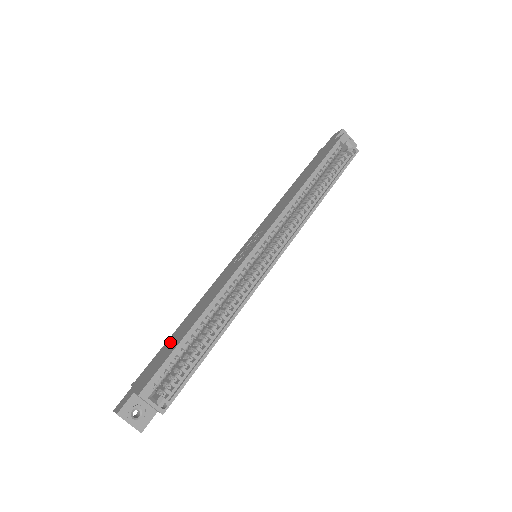
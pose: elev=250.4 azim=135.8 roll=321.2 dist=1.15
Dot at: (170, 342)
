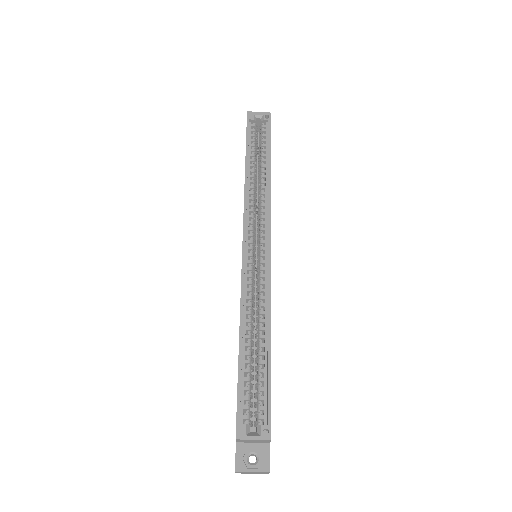
Dot at: occluded
